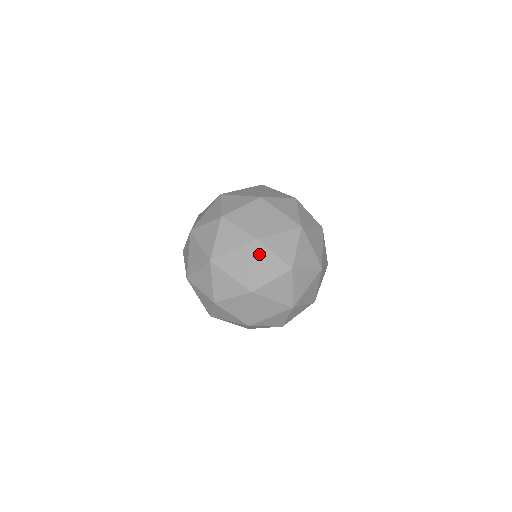
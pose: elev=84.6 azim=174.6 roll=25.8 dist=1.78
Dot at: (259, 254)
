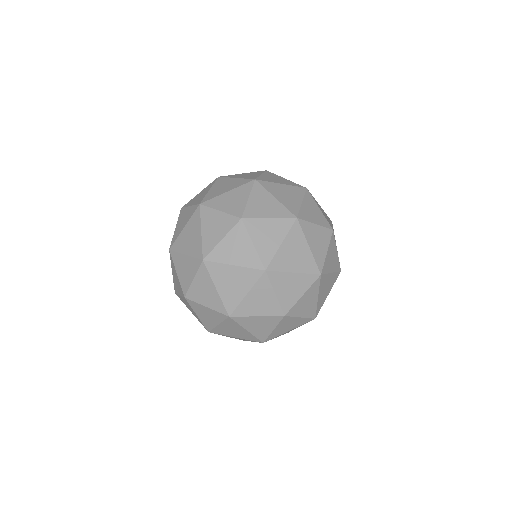
Dot at: (259, 286)
